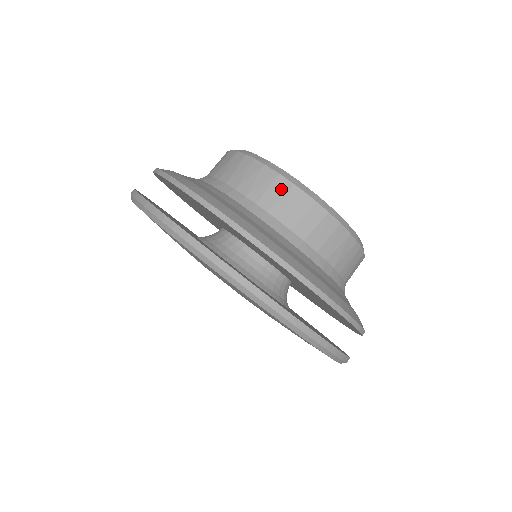
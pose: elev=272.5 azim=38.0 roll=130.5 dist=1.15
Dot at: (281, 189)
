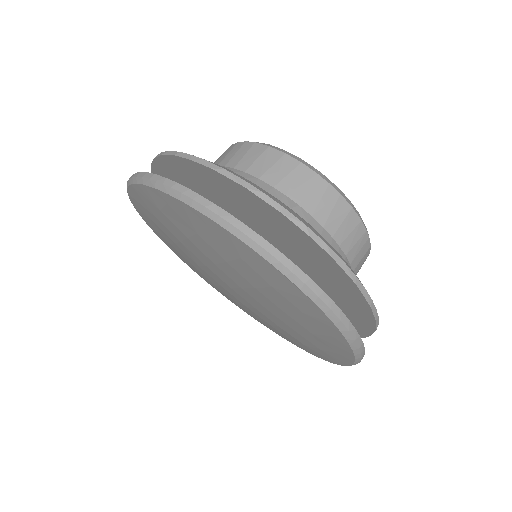
Dot at: (352, 224)
